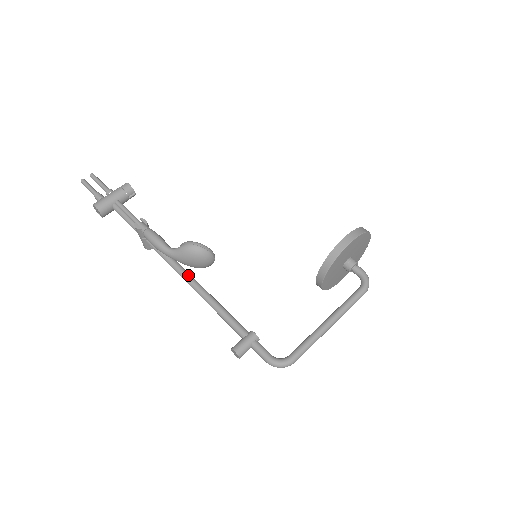
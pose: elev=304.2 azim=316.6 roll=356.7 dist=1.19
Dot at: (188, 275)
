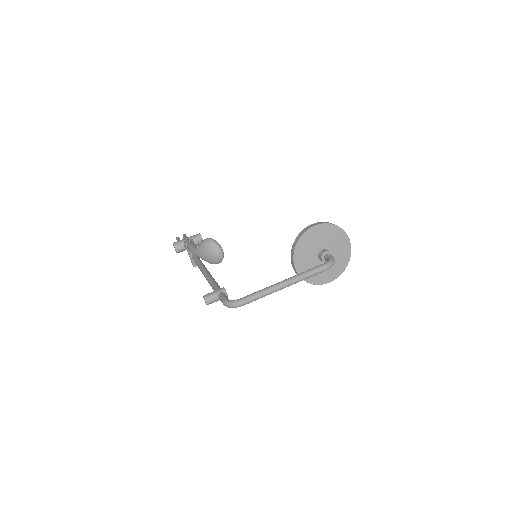
Dot at: (204, 267)
